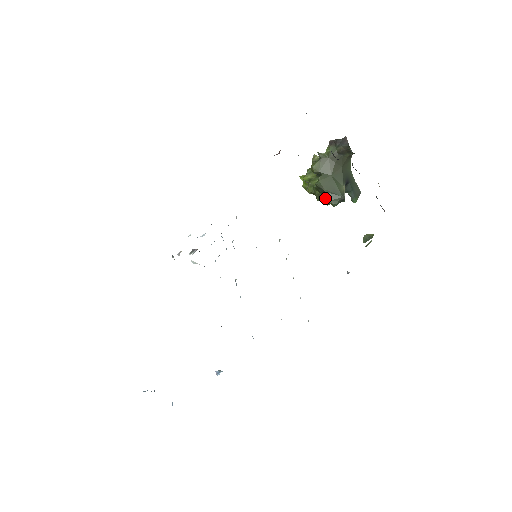
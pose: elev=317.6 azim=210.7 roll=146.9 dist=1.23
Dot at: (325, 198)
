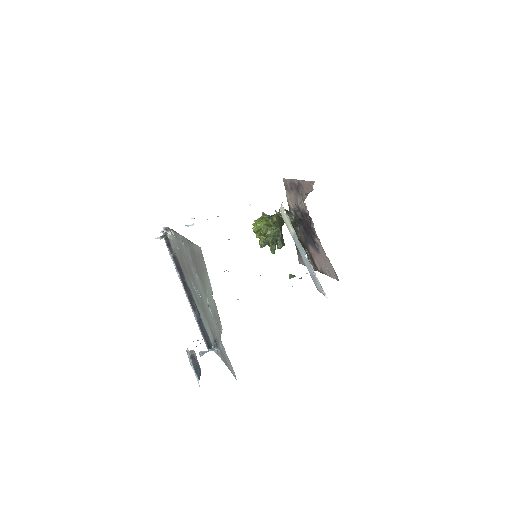
Dot at: (280, 240)
